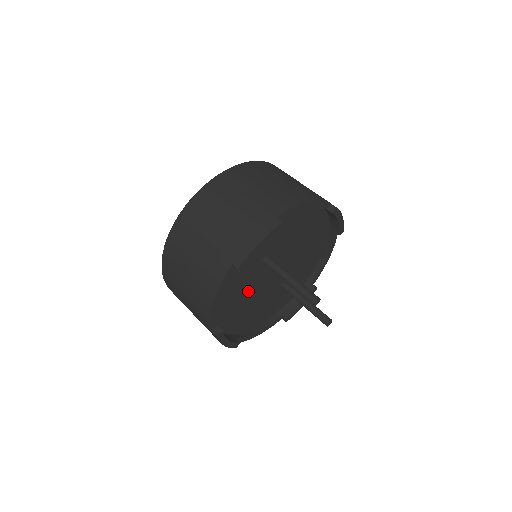
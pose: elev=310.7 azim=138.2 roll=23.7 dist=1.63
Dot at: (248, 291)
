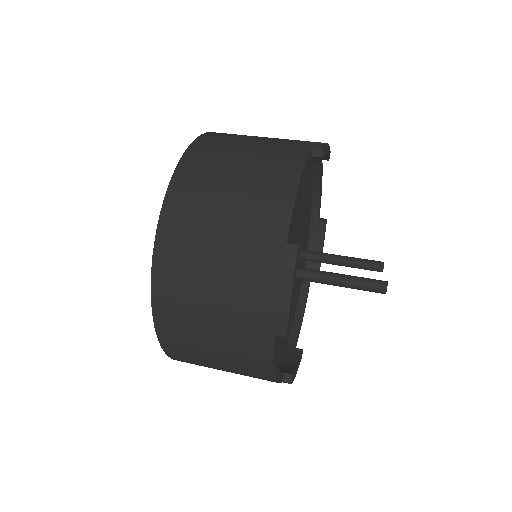
Dot at: occluded
